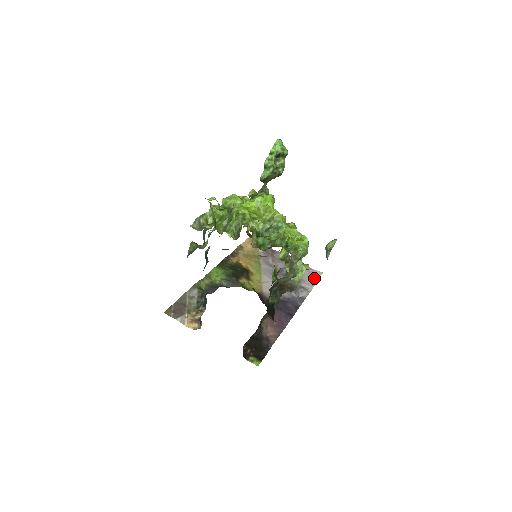
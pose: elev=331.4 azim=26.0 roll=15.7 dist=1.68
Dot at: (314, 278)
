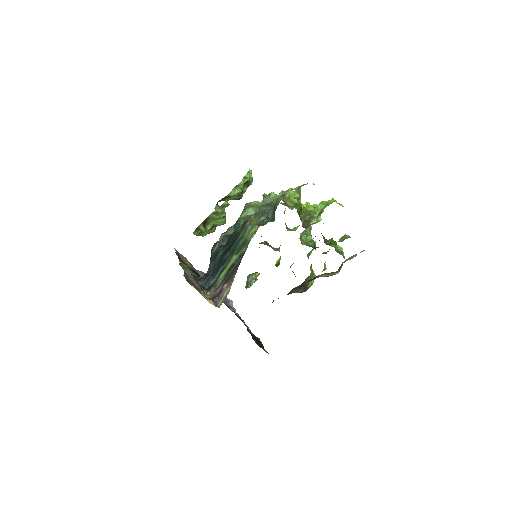
Dot at: (230, 303)
